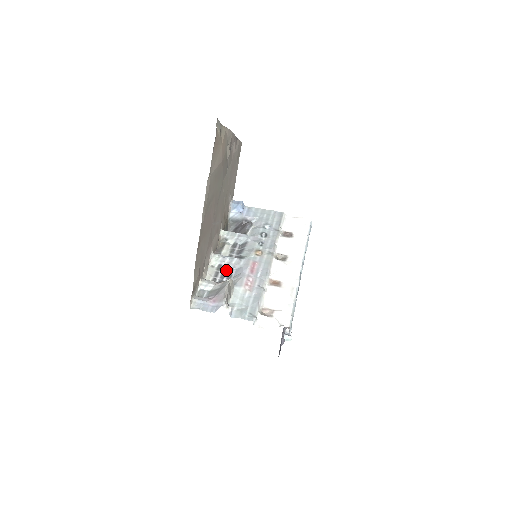
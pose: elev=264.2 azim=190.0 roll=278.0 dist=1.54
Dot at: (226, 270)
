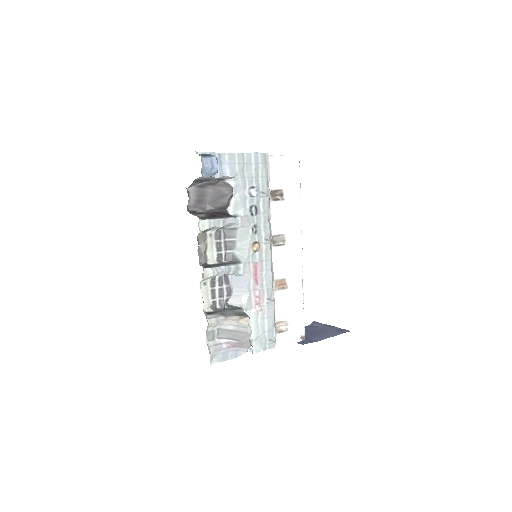
Dot at: (222, 283)
